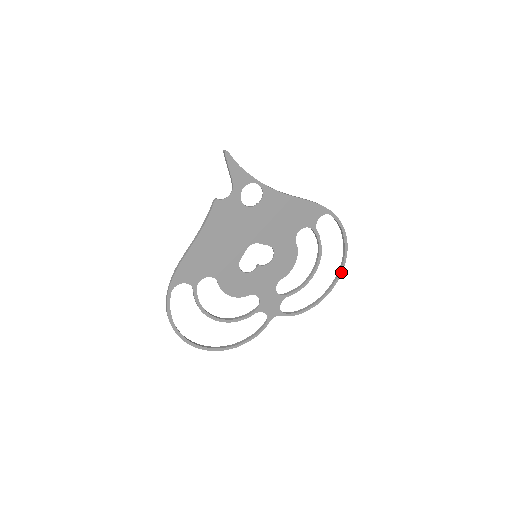
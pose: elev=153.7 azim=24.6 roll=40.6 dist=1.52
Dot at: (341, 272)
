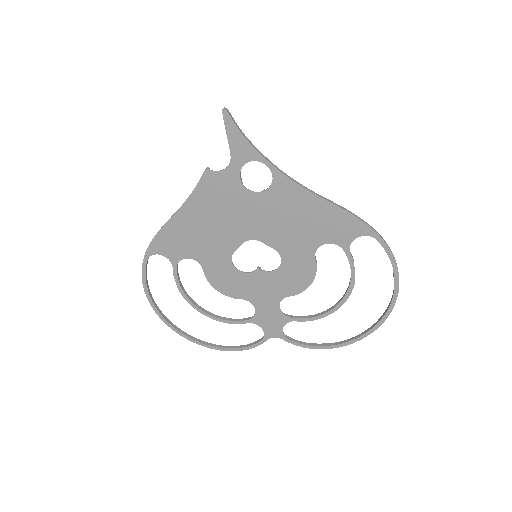
Dot at: (382, 321)
